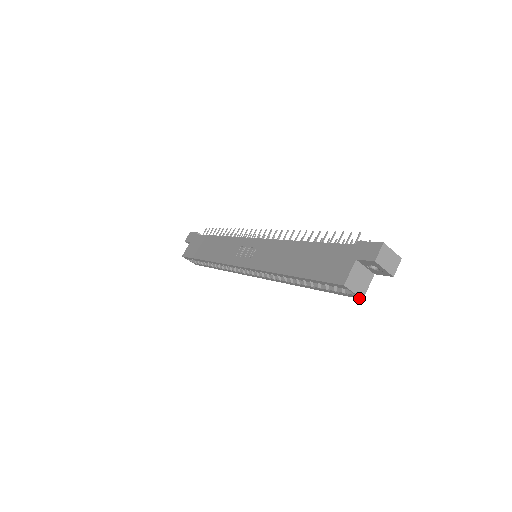
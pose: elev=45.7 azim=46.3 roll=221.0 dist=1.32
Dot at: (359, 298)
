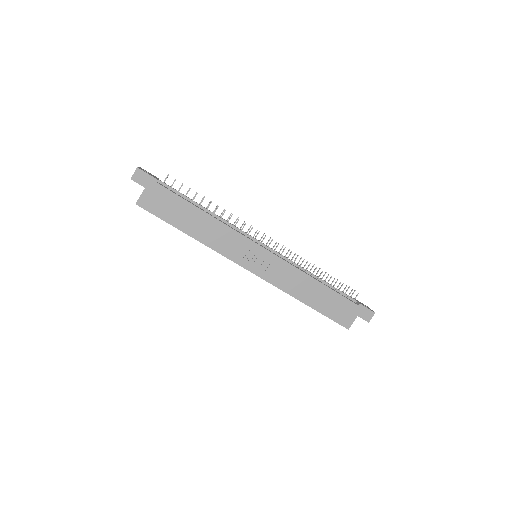
Dot at: occluded
